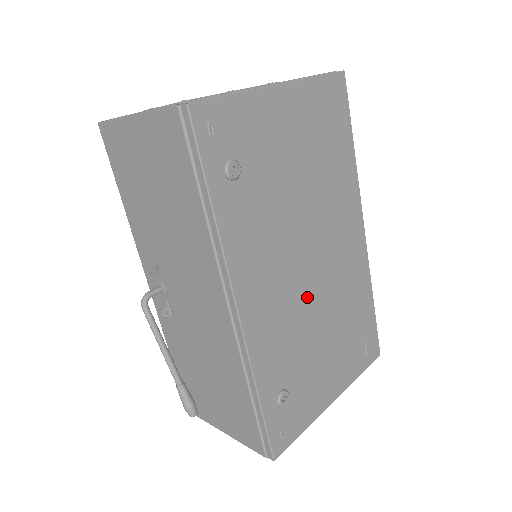
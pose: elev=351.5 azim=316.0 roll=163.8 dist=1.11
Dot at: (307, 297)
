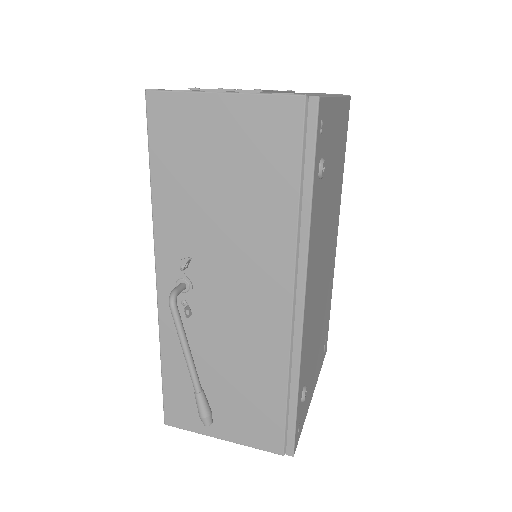
Dot at: (320, 296)
